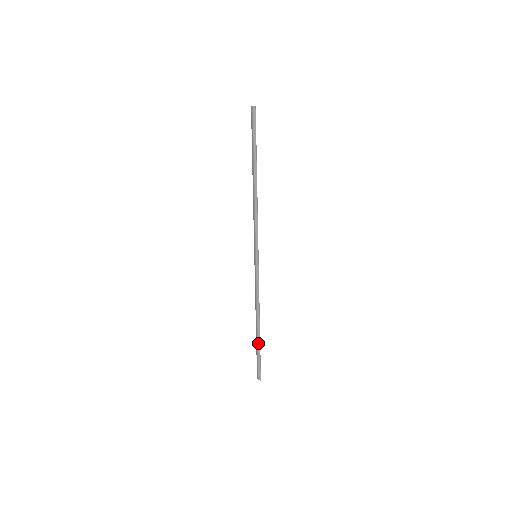
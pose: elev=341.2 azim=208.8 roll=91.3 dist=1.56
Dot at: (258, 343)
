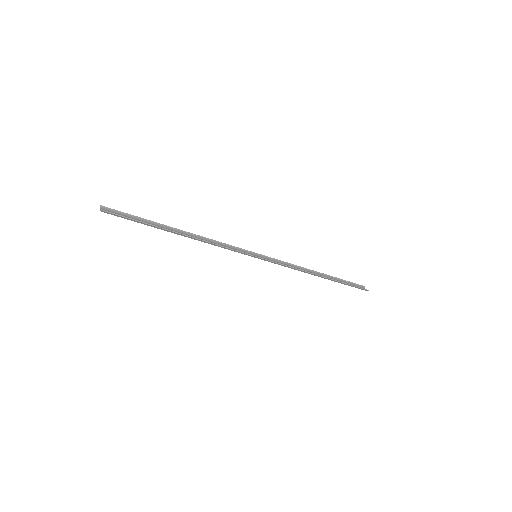
Dot at: occluded
